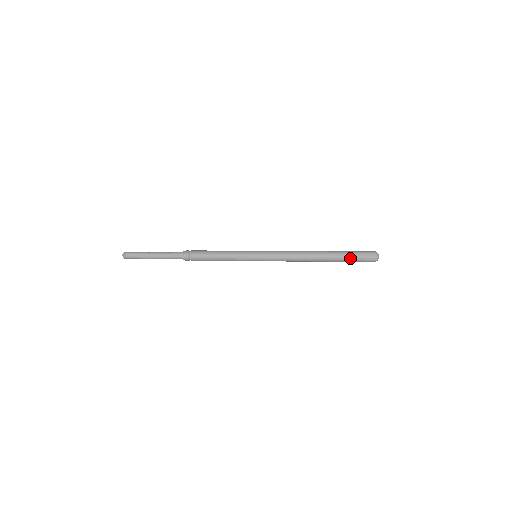
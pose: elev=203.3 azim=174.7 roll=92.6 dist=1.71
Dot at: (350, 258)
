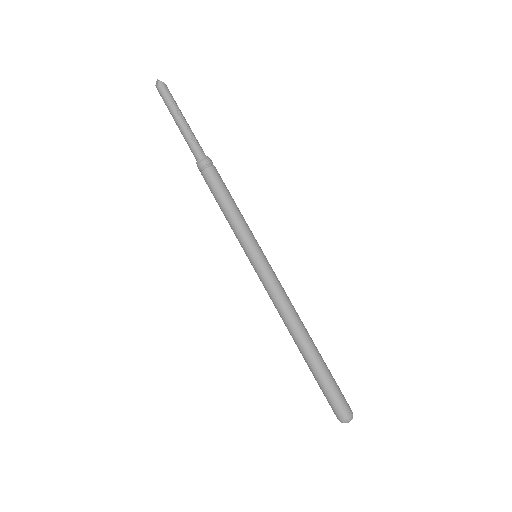
Dot at: (321, 386)
